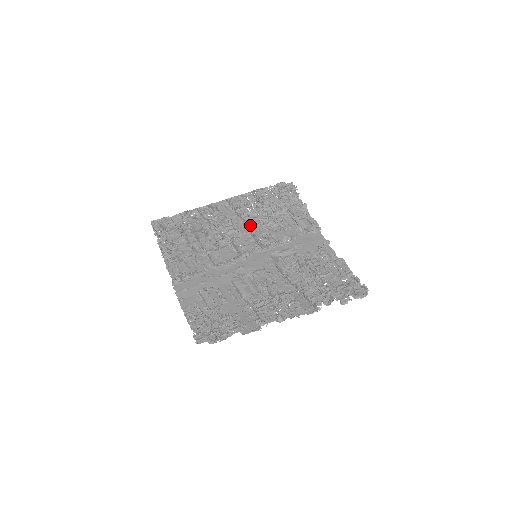
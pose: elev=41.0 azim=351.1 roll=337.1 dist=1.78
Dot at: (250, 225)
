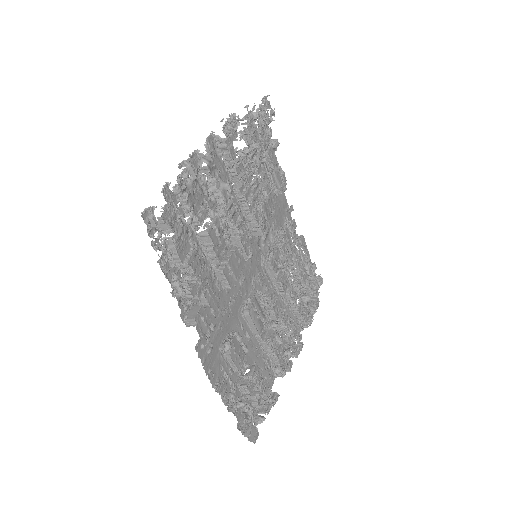
Dot at: (249, 199)
